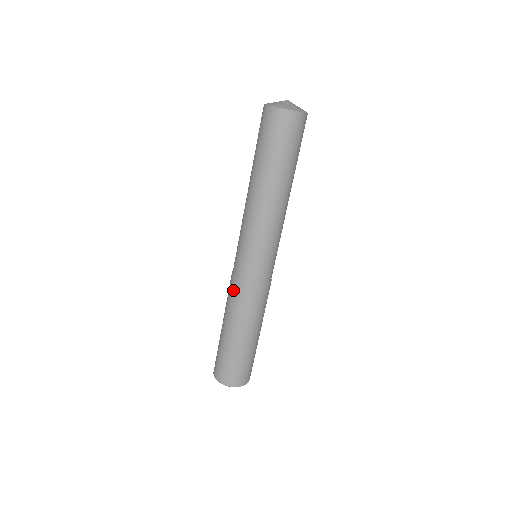
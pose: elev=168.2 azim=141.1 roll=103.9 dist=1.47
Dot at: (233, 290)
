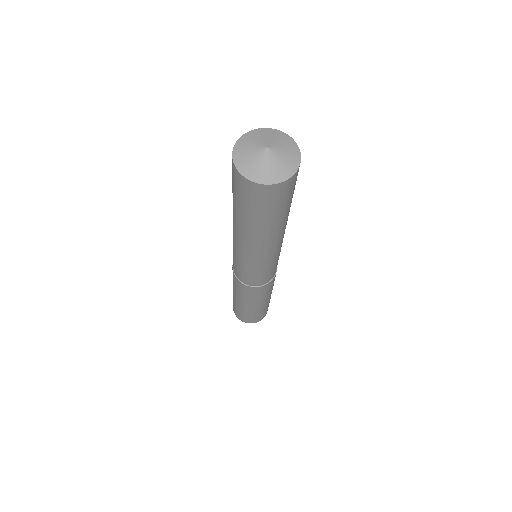
Dot at: (248, 291)
